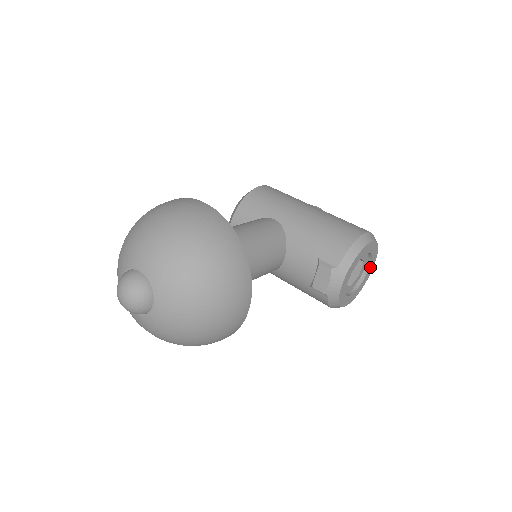
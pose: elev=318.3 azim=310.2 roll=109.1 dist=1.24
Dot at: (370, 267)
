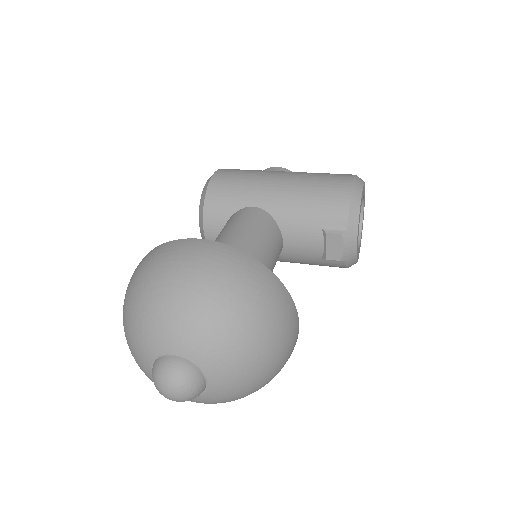
Dot at: (363, 208)
